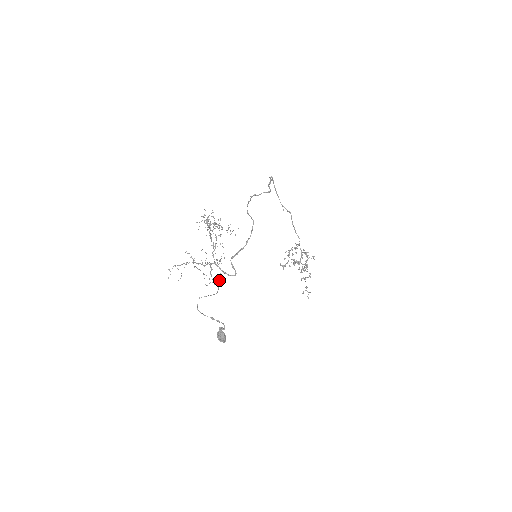
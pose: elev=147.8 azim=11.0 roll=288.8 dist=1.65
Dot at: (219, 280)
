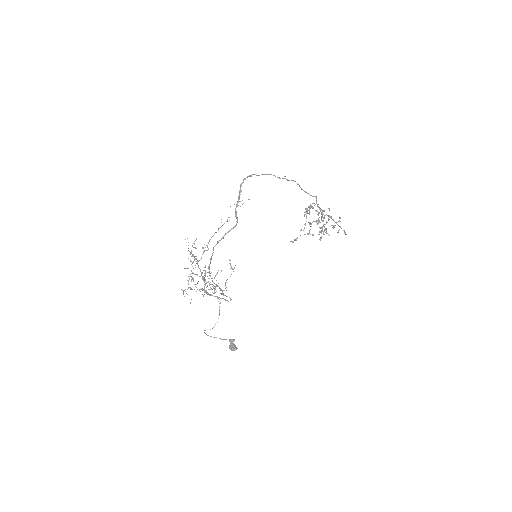
Dot at: (220, 303)
